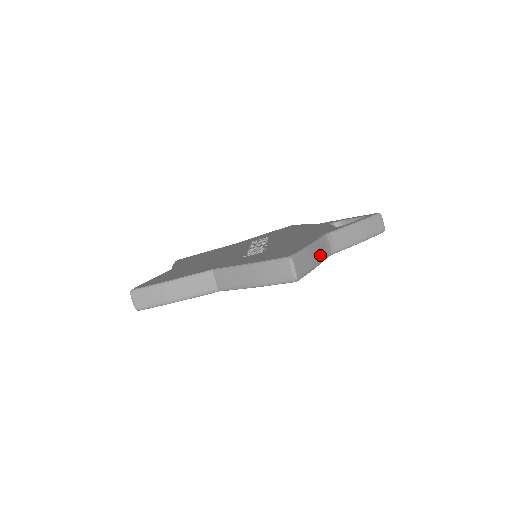
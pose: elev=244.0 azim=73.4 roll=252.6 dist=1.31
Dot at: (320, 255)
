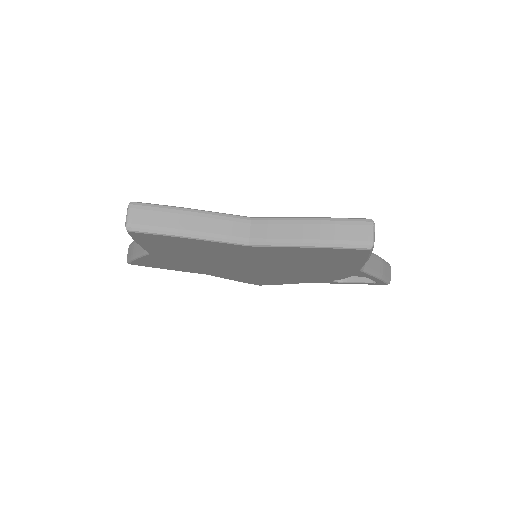
Dot at: occluded
